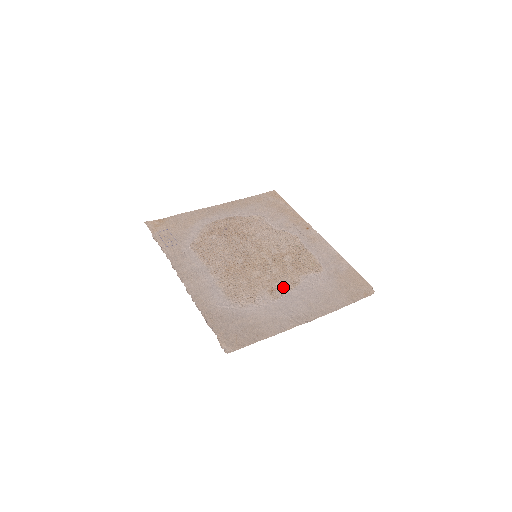
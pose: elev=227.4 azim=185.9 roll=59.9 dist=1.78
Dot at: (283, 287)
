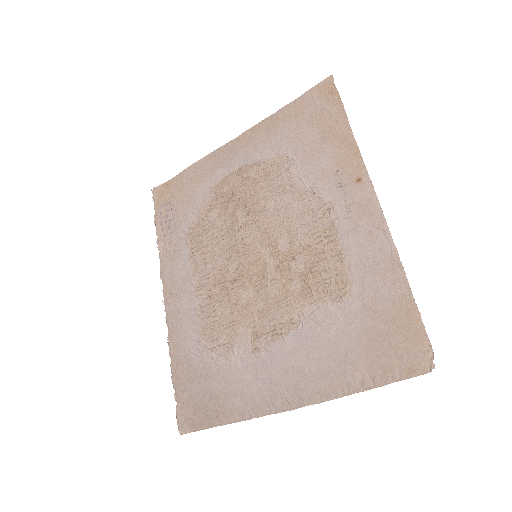
Dot at: (273, 329)
